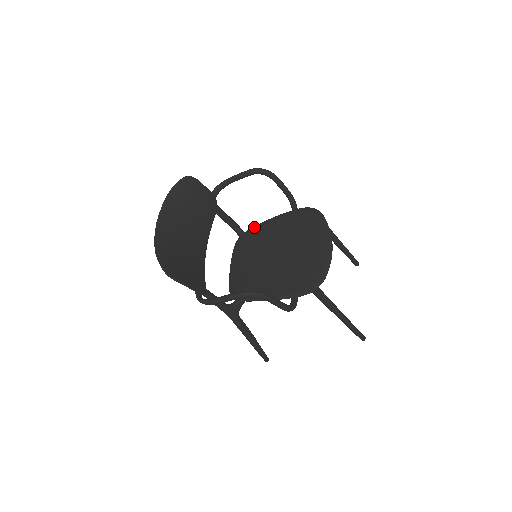
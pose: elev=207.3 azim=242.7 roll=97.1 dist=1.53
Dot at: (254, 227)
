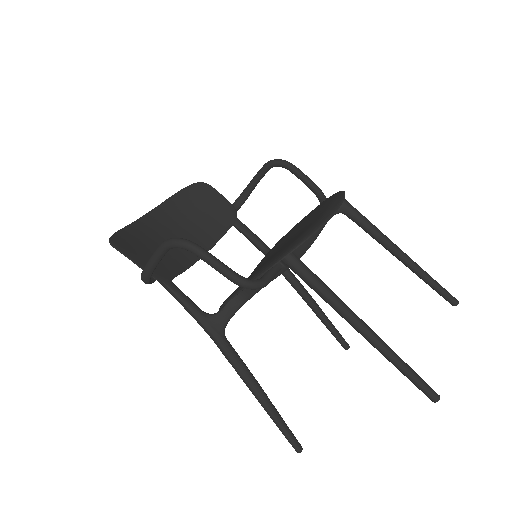
Dot at: (279, 240)
